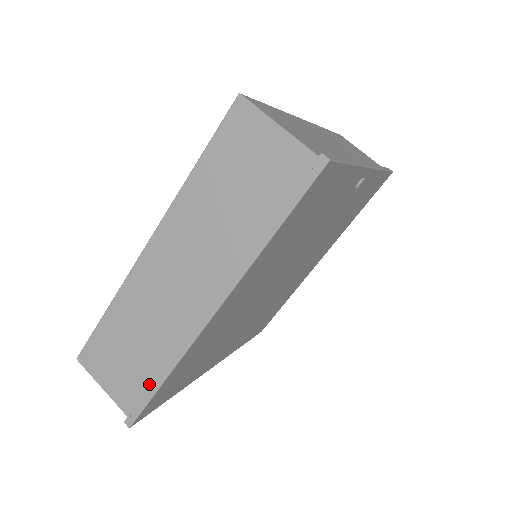
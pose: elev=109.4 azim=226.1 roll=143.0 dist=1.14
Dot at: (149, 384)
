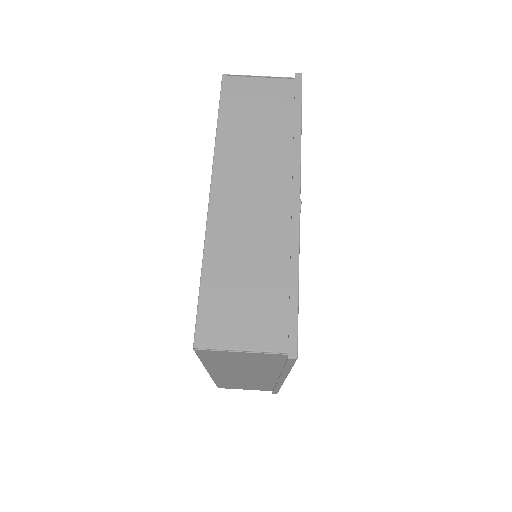
Dot at: occluded
